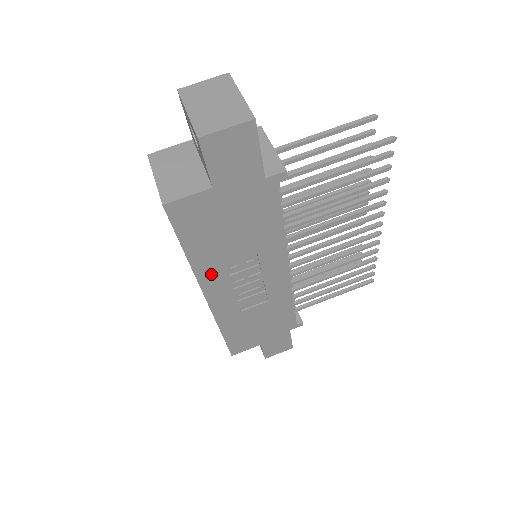
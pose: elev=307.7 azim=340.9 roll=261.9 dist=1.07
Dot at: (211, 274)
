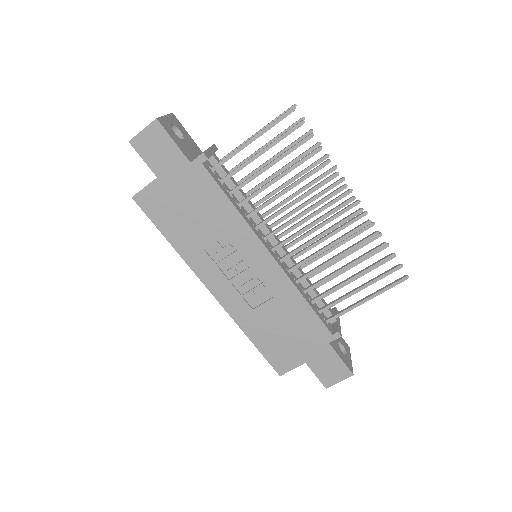
Dot at: (199, 262)
